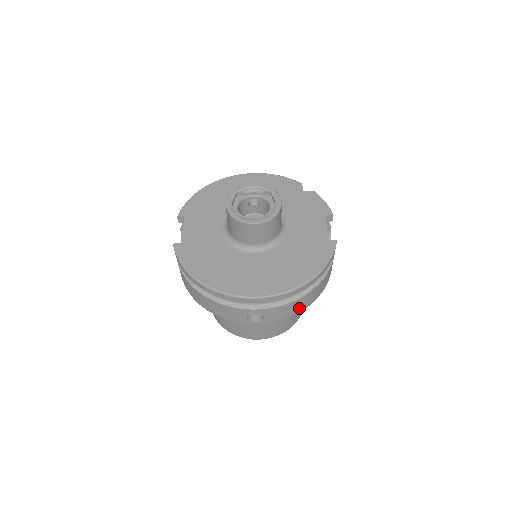
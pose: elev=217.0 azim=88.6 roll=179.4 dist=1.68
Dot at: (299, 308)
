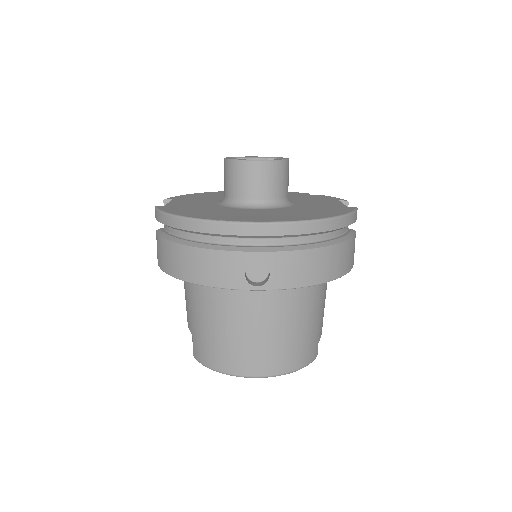
Dot at: (317, 273)
